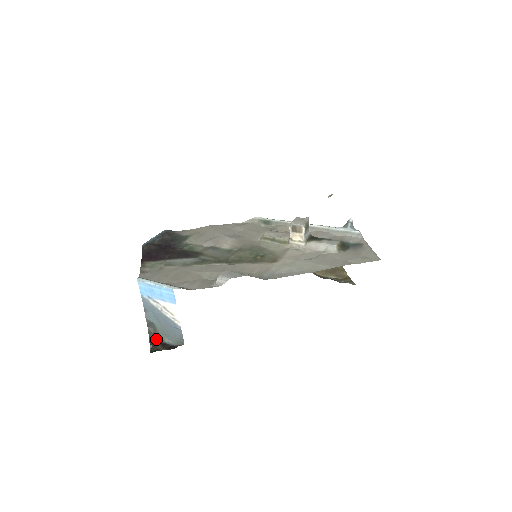
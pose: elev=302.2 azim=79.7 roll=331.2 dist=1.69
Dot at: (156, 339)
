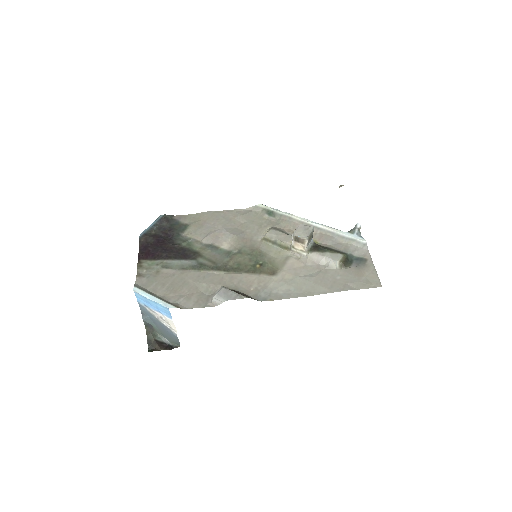
Dot at: (154, 338)
